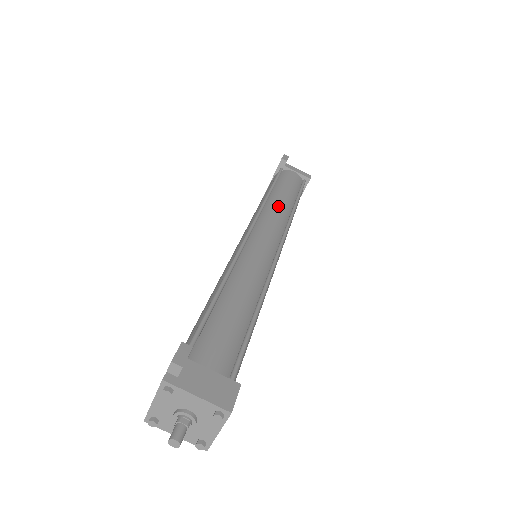
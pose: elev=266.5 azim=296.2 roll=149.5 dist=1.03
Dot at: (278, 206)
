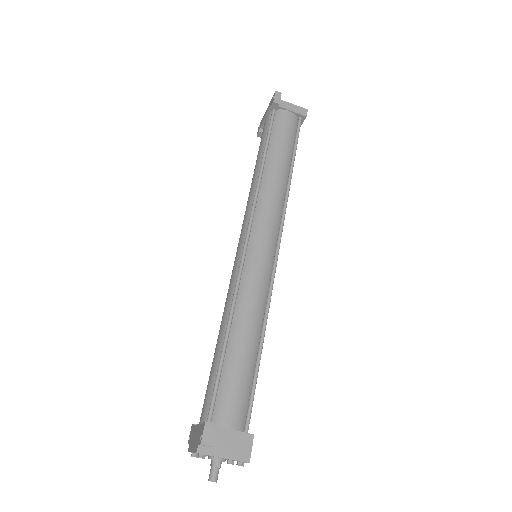
Dot at: (273, 186)
